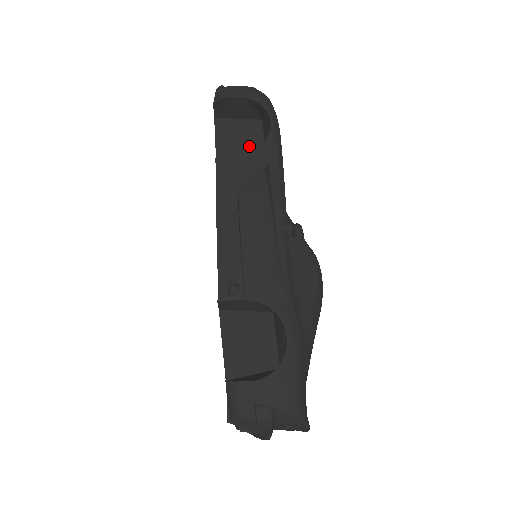
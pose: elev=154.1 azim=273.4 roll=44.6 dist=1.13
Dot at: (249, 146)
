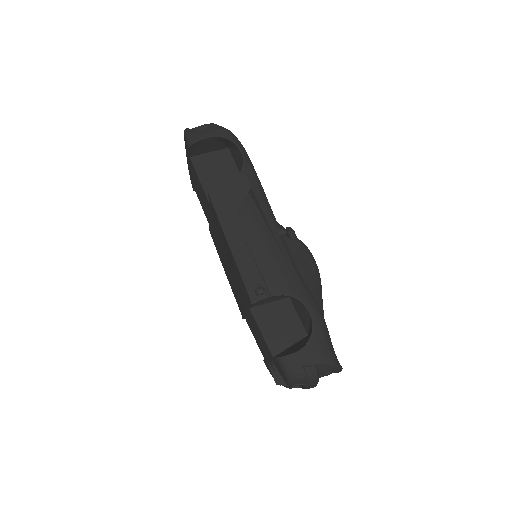
Dot at: (226, 173)
